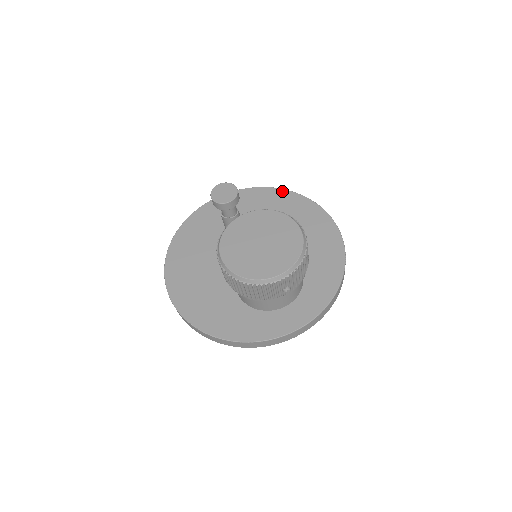
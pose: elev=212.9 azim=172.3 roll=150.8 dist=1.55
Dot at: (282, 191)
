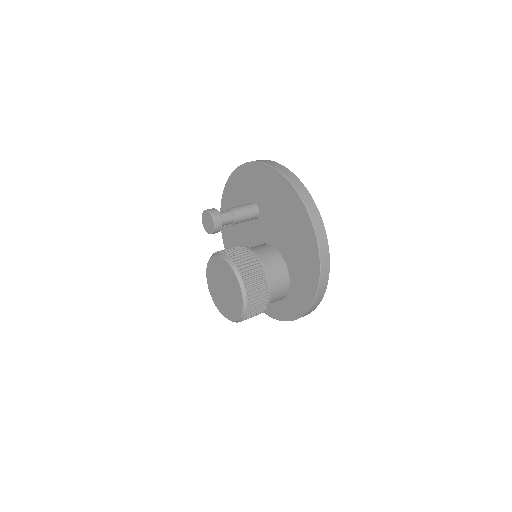
Dot at: (286, 182)
